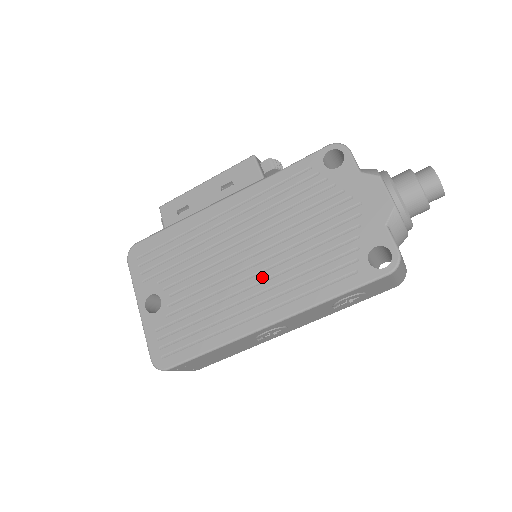
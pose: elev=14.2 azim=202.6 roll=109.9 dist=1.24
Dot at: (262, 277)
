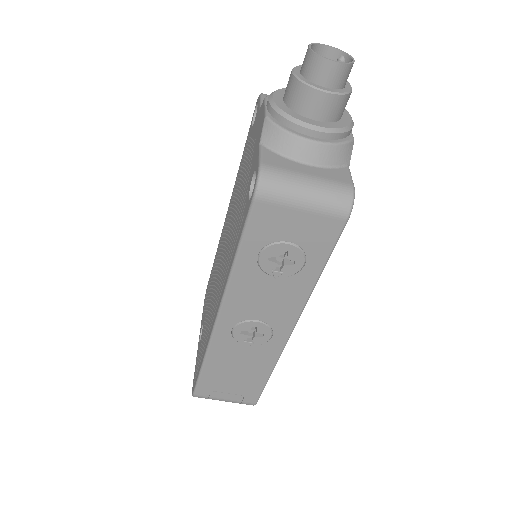
Dot at: (222, 269)
